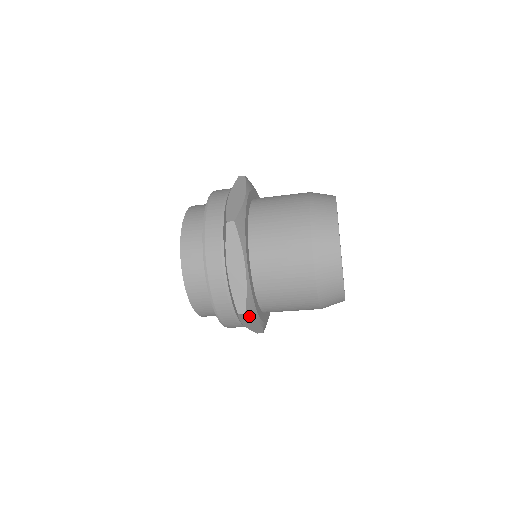
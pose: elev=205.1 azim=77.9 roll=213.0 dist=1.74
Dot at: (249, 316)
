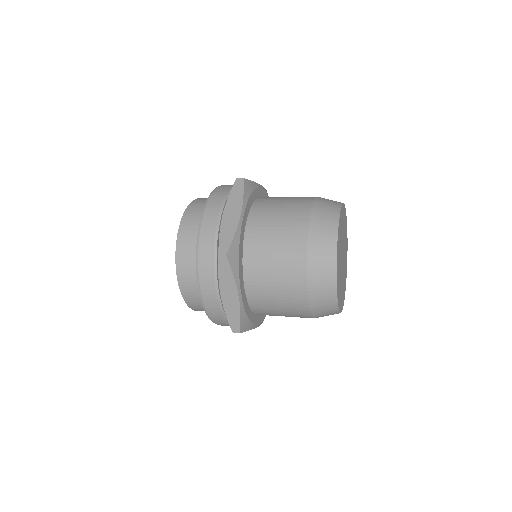
Dot at: occluded
